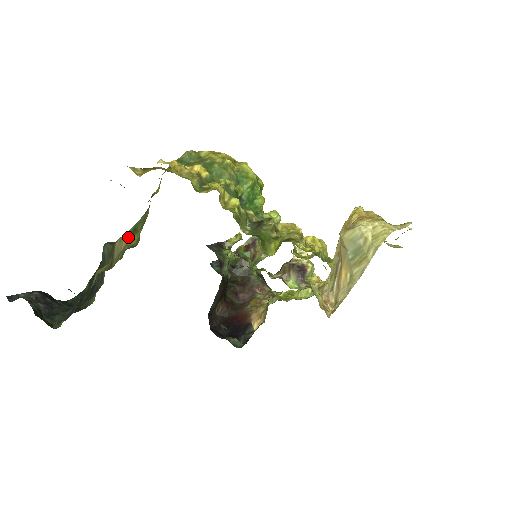
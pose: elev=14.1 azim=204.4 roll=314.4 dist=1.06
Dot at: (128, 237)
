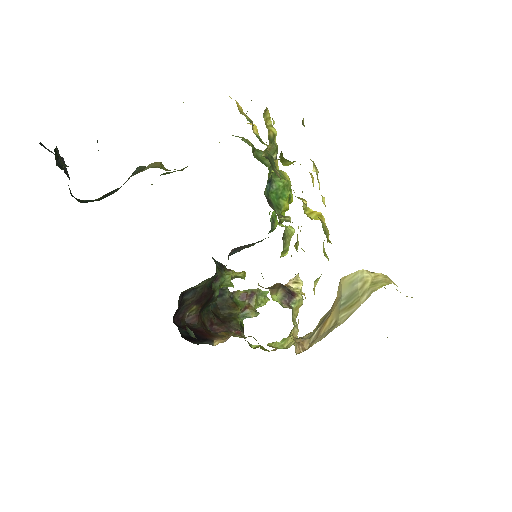
Dot at: (163, 165)
